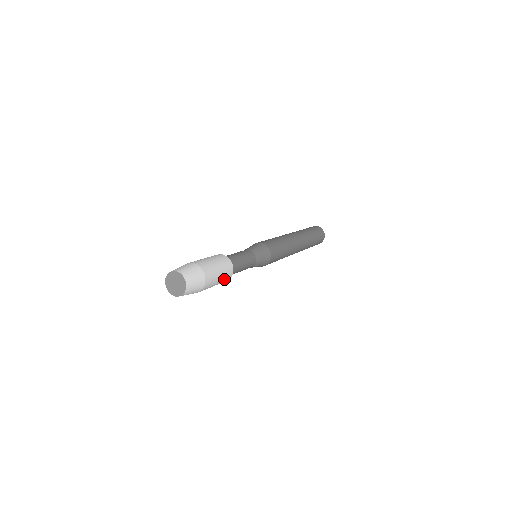
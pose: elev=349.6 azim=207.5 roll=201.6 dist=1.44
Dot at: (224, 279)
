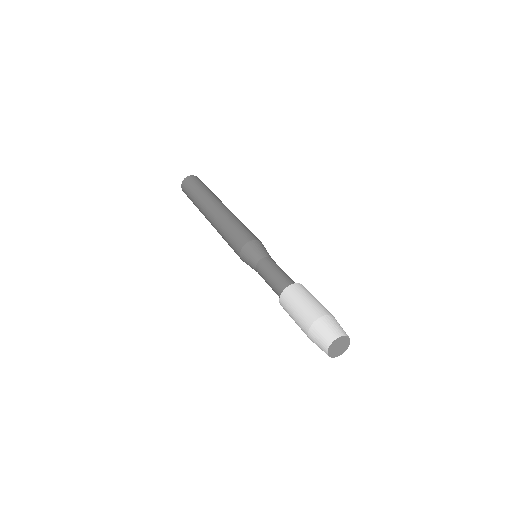
Dot at: occluded
